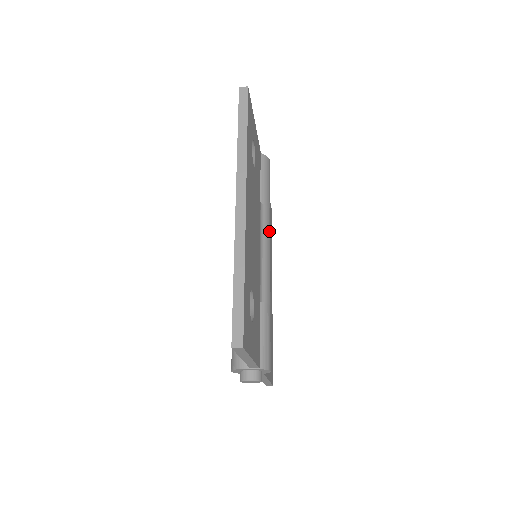
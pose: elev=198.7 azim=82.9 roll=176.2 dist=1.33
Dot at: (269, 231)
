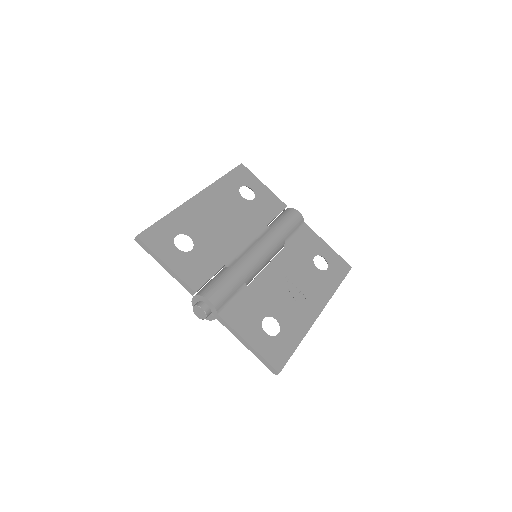
Dot at: (268, 239)
